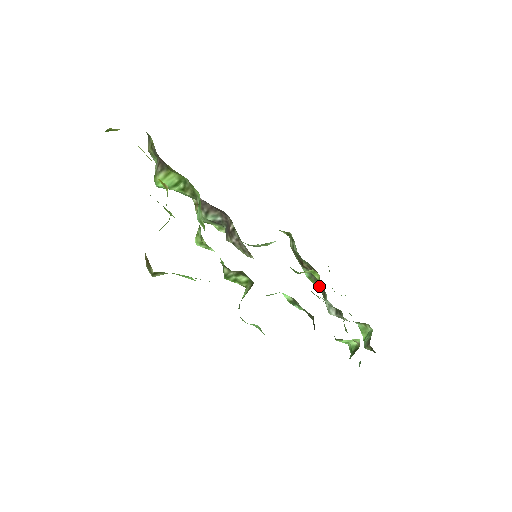
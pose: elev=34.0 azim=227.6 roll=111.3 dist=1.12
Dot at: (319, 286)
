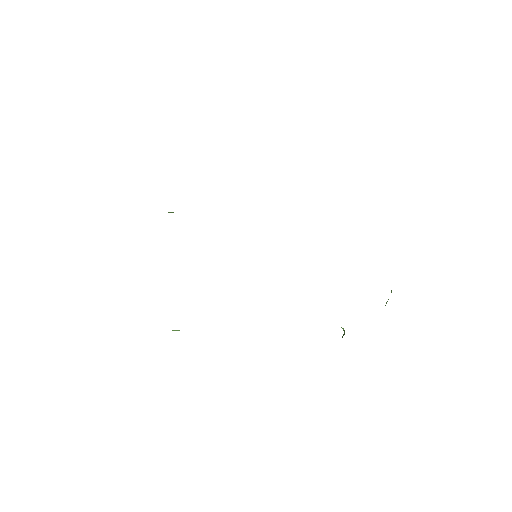
Dot at: occluded
